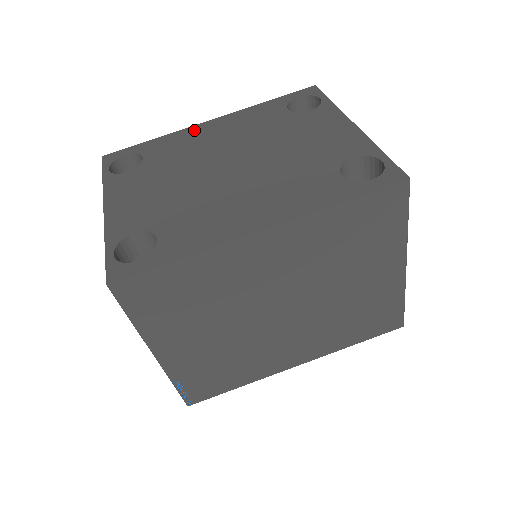
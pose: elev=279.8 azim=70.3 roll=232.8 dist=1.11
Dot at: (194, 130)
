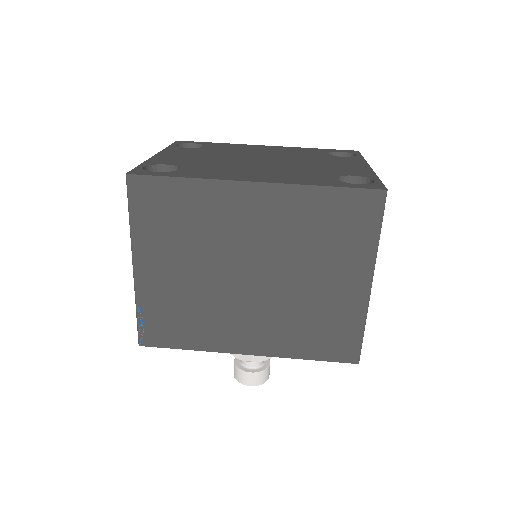
Dot at: (251, 146)
